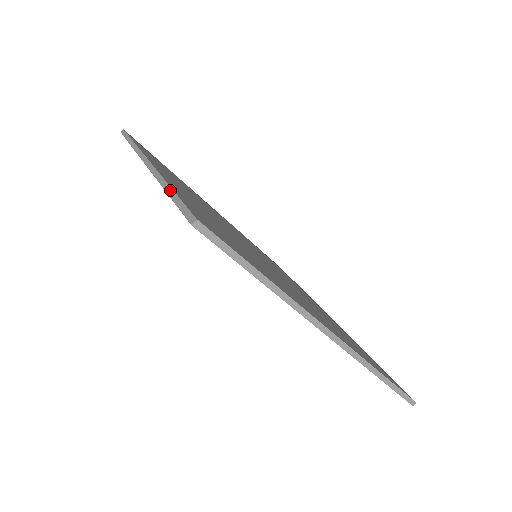
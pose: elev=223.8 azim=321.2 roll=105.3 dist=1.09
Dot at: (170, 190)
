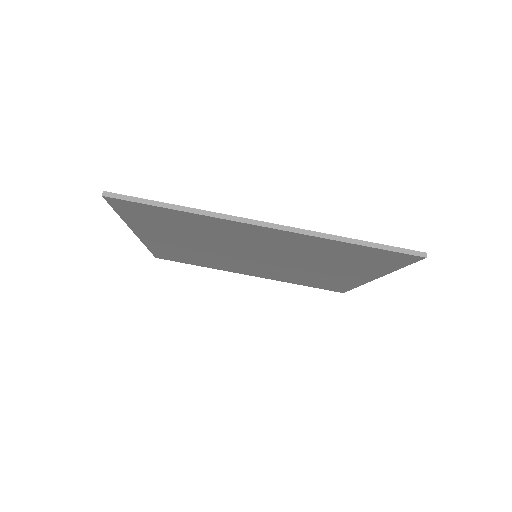
Dot at: occluded
